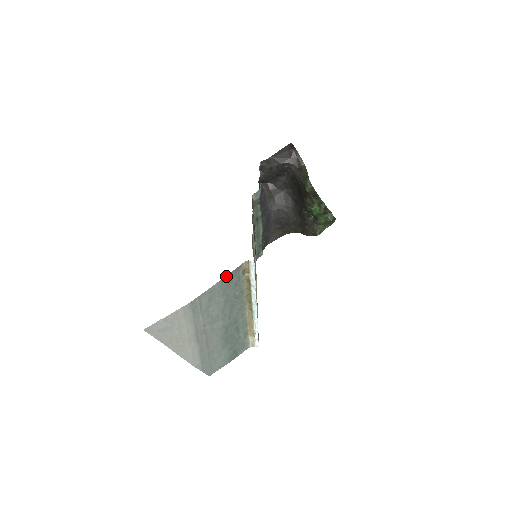
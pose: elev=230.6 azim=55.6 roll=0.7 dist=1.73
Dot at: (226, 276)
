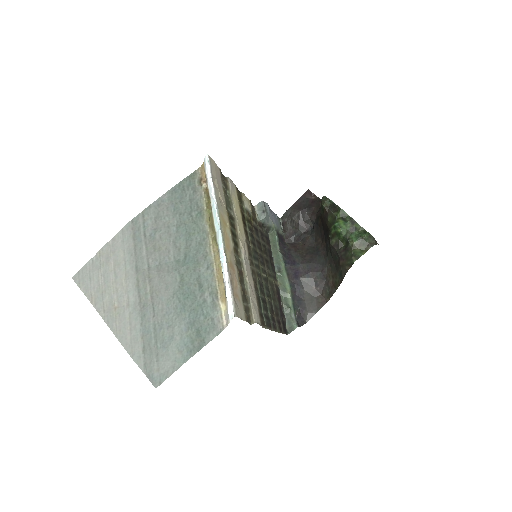
Dot at: (177, 184)
